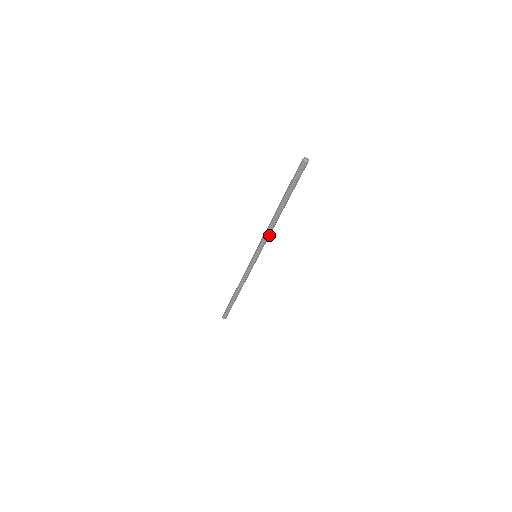
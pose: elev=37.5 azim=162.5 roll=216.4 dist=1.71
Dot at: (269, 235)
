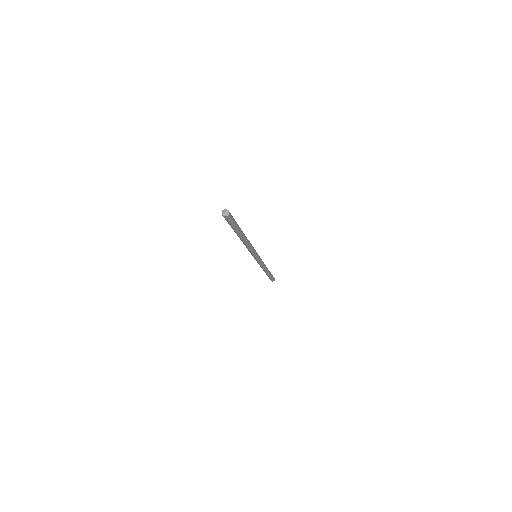
Dot at: (249, 249)
